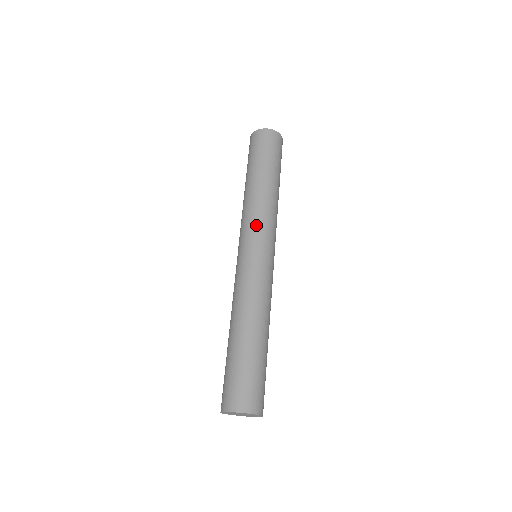
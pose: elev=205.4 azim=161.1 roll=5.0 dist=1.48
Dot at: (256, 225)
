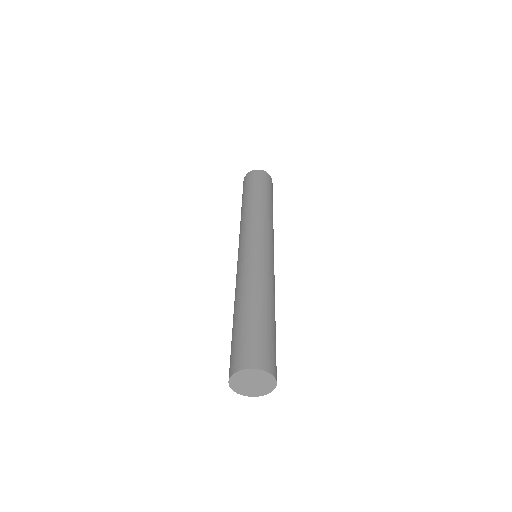
Dot at: (268, 230)
